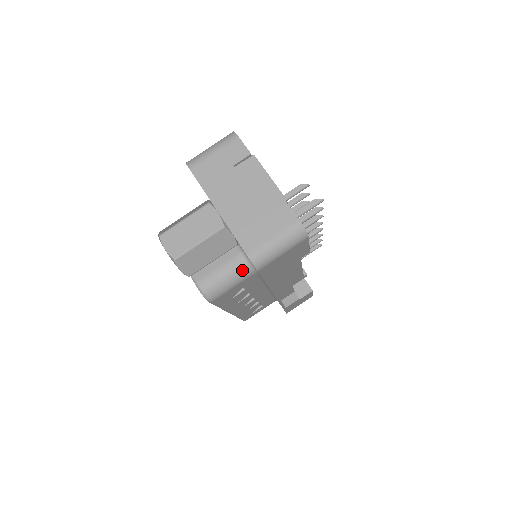
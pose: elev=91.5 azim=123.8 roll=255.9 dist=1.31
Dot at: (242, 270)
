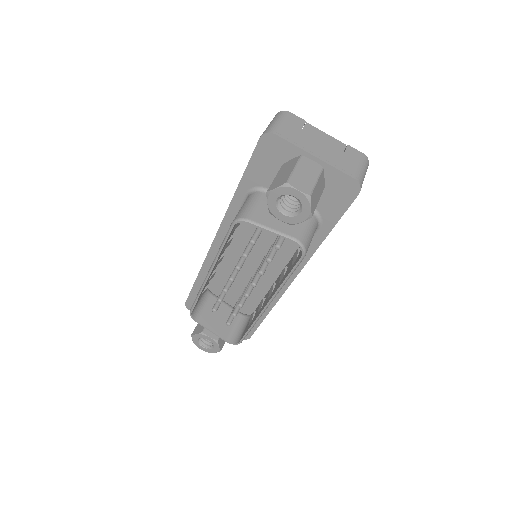
Dot at: (315, 223)
